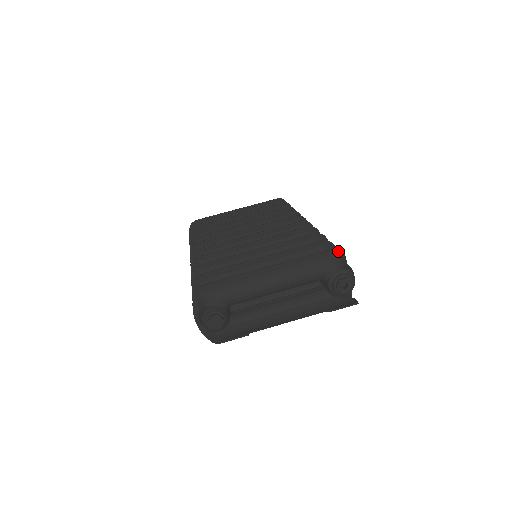
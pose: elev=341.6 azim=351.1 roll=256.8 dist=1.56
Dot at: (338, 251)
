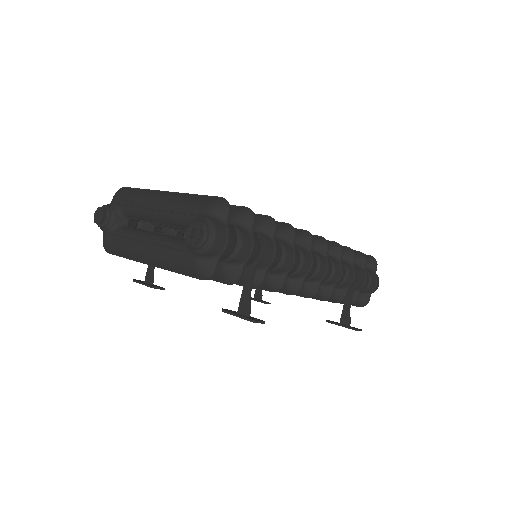
Dot at: (224, 201)
